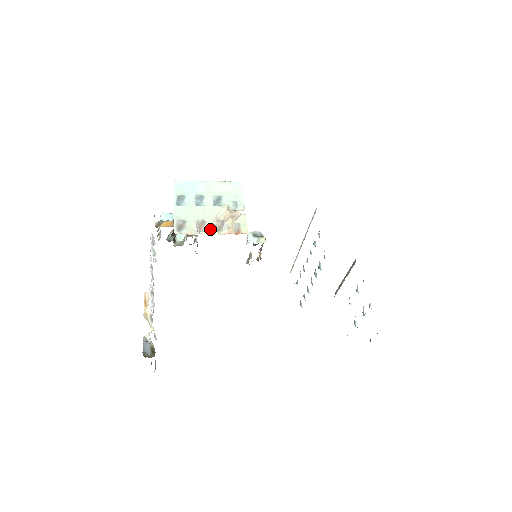
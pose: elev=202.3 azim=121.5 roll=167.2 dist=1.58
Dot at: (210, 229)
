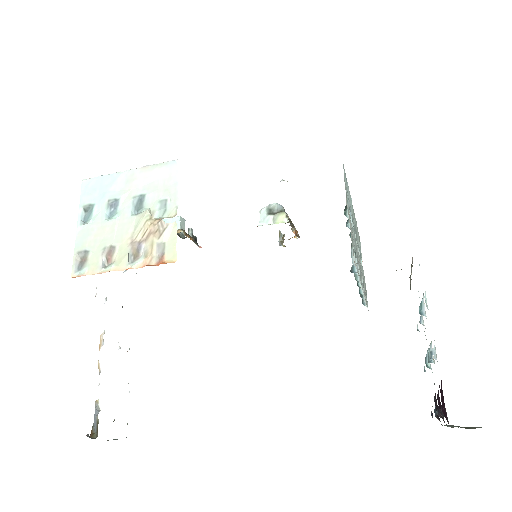
Dot at: (120, 261)
